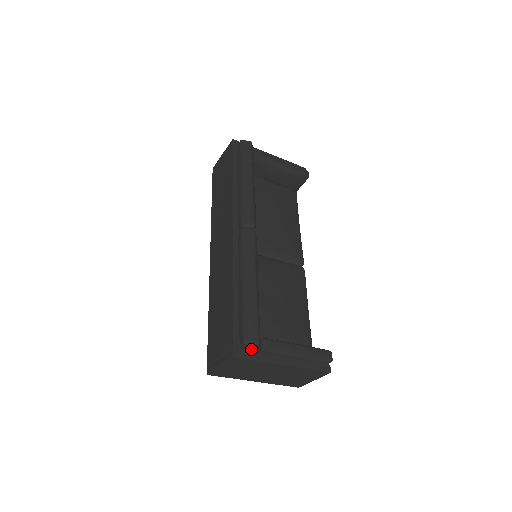
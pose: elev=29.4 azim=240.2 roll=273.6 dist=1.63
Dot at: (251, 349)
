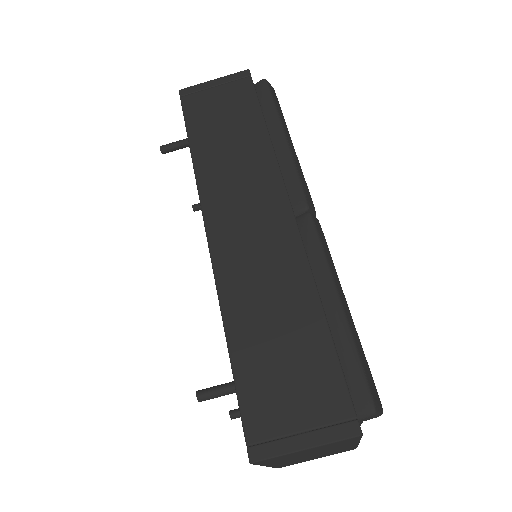
Dot at: (361, 420)
